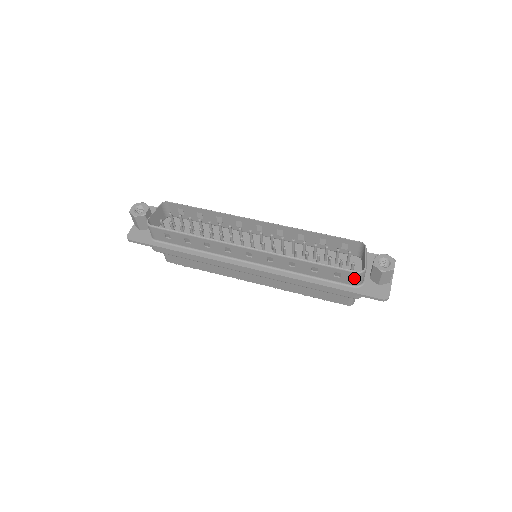
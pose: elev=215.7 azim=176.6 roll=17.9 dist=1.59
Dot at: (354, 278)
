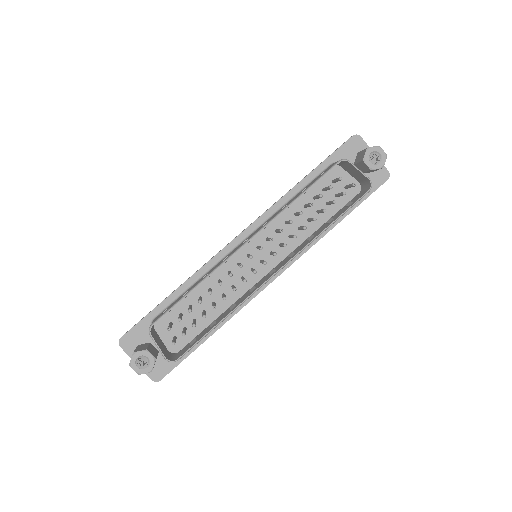
Dot at: occluded
